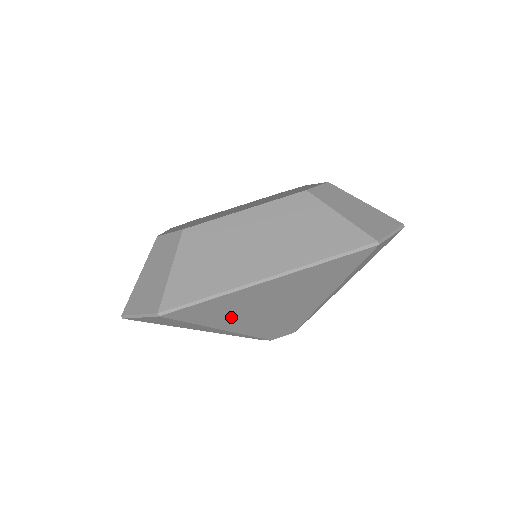
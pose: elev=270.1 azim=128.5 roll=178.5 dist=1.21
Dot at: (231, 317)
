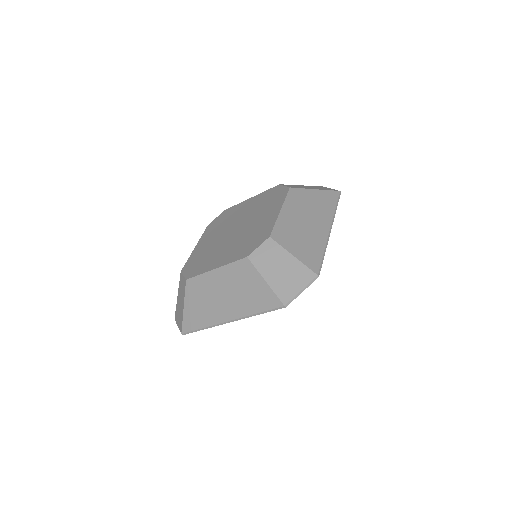
Dot at: occluded
